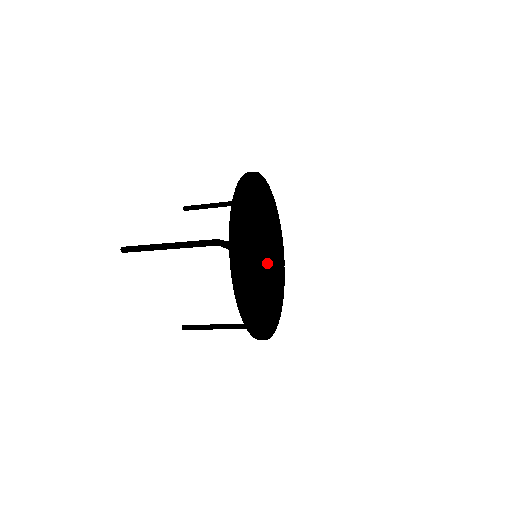
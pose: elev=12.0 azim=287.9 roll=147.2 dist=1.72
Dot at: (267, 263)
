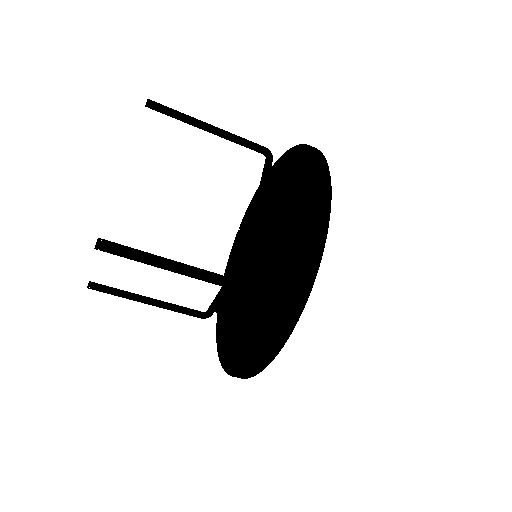
Dot at: occluded
